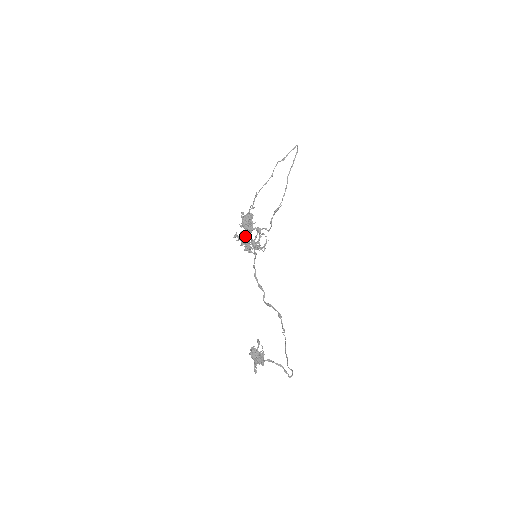
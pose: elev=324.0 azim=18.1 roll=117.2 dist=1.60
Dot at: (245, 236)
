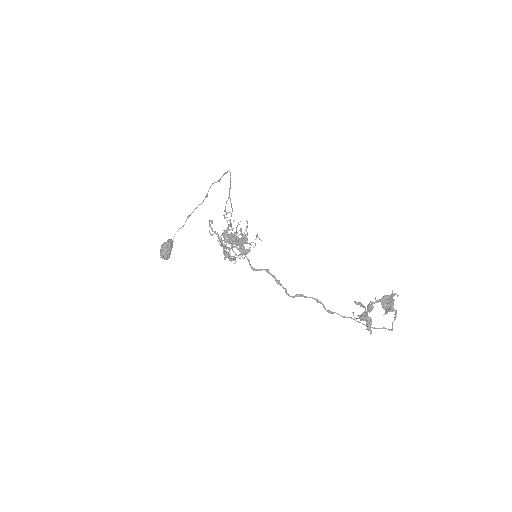
Dot at: (243, 235)
